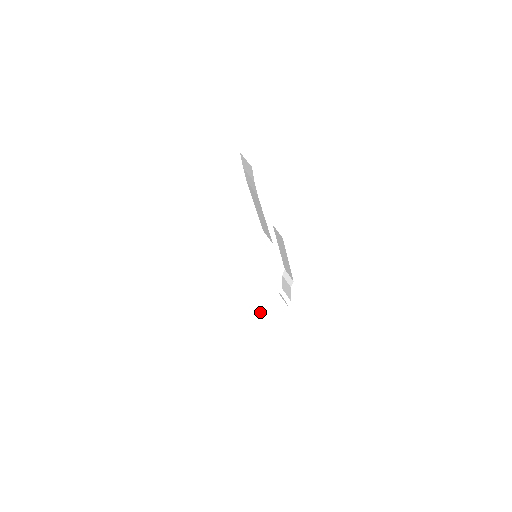
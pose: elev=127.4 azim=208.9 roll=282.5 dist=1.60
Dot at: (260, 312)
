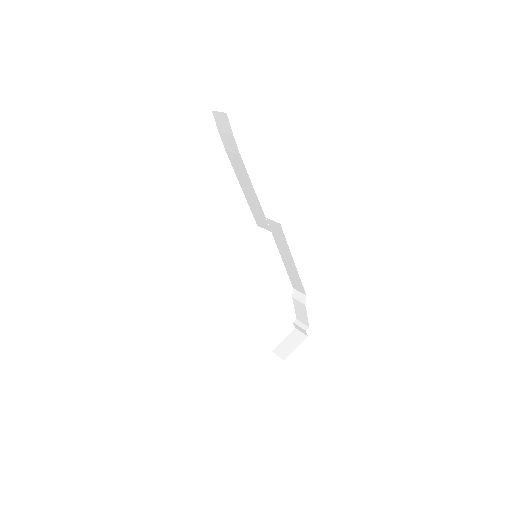
Dot at: (278, 352)
